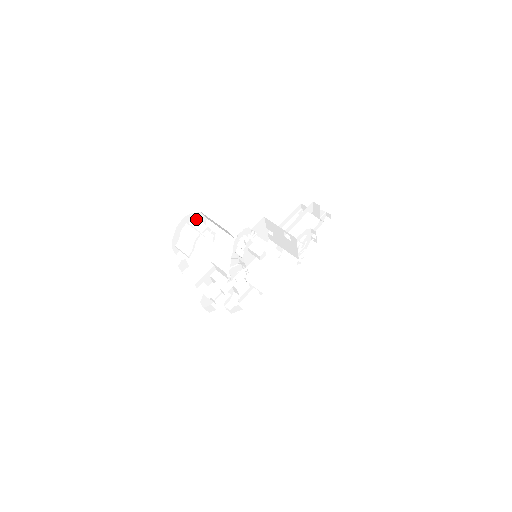
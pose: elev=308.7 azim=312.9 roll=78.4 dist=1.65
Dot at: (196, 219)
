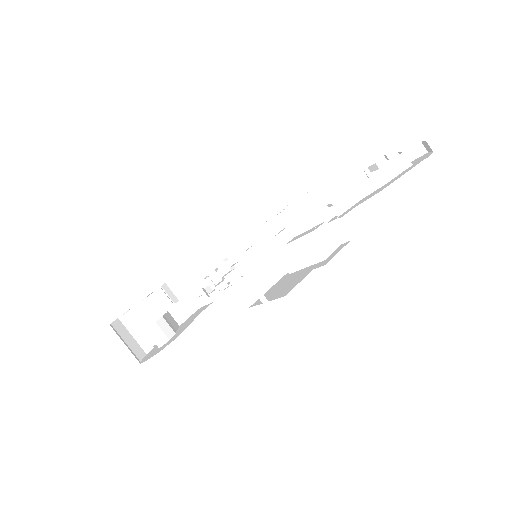
Dot at: (126, 319)
